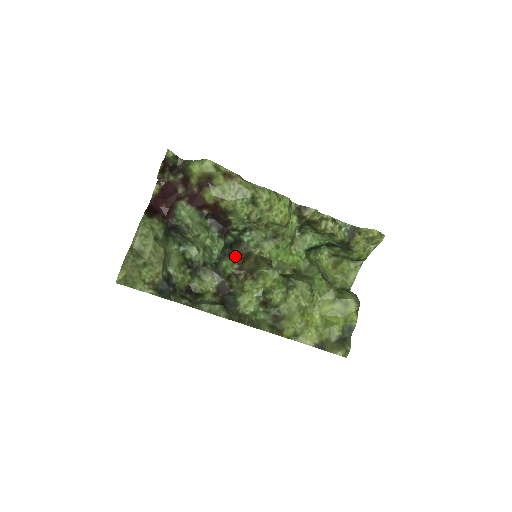
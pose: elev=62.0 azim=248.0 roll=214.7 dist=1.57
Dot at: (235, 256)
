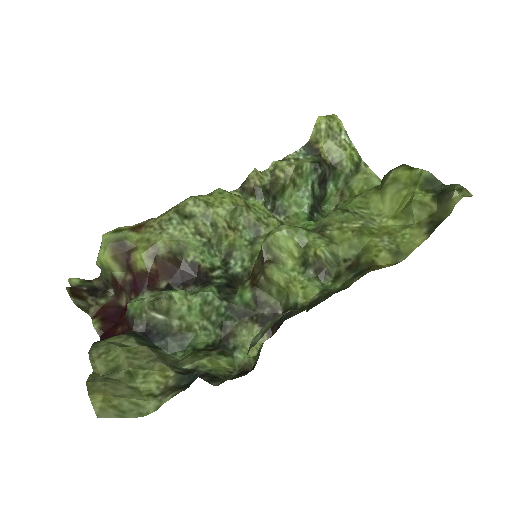
Dot at: occluded
